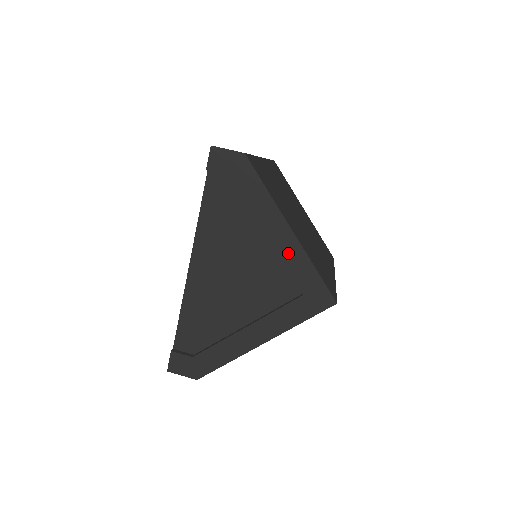
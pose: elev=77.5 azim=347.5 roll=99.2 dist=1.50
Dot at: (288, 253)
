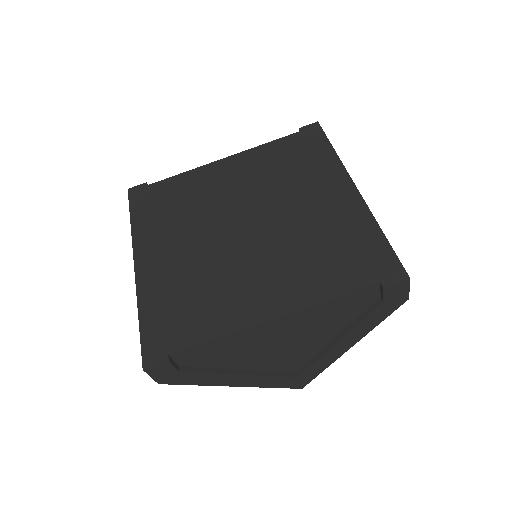
Dot at: (328, 357)
